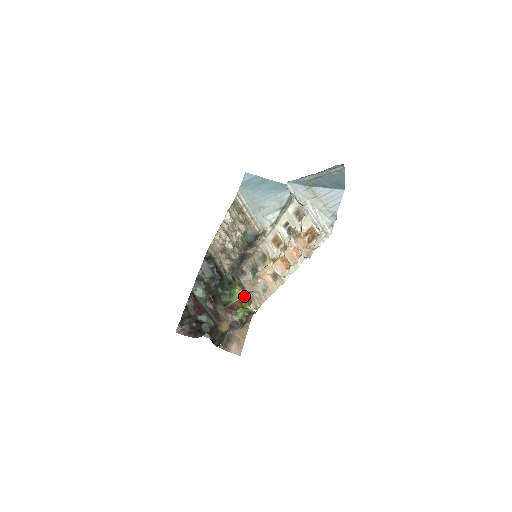
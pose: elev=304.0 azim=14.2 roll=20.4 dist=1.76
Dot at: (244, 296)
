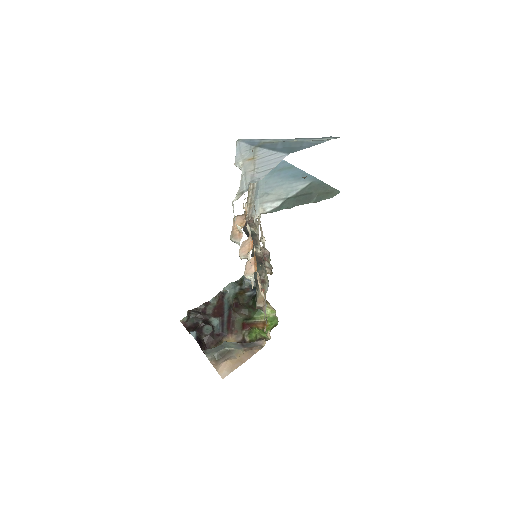
Dot at: (273, 320)
